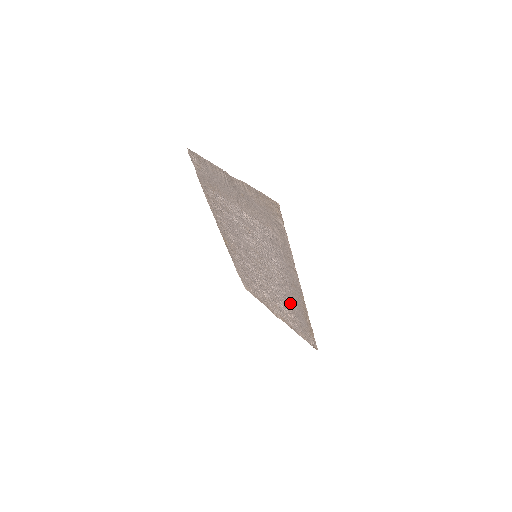
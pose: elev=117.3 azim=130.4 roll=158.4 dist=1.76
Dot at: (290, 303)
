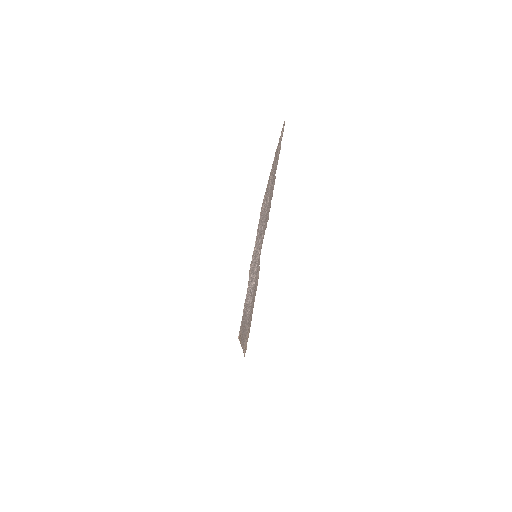
Dot at: occluded
